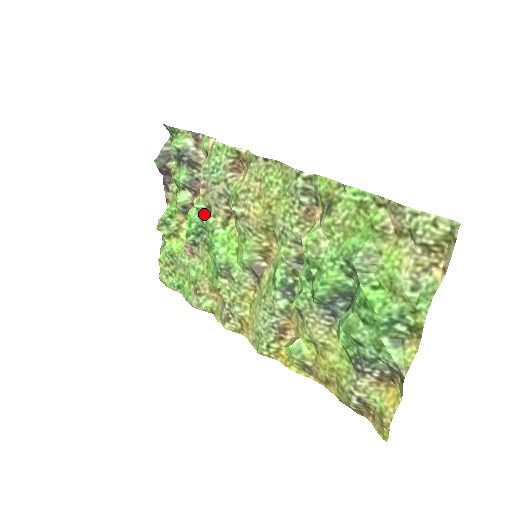
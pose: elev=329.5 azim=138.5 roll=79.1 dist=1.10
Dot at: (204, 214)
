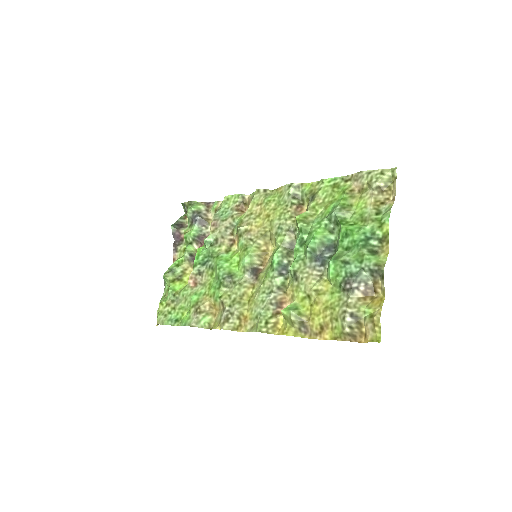
Dot at: (211, 246)
